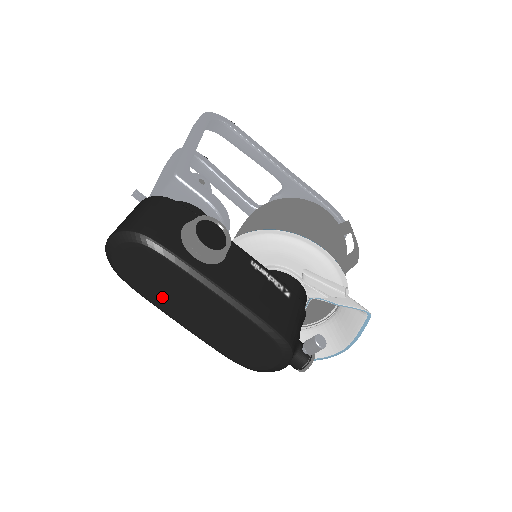
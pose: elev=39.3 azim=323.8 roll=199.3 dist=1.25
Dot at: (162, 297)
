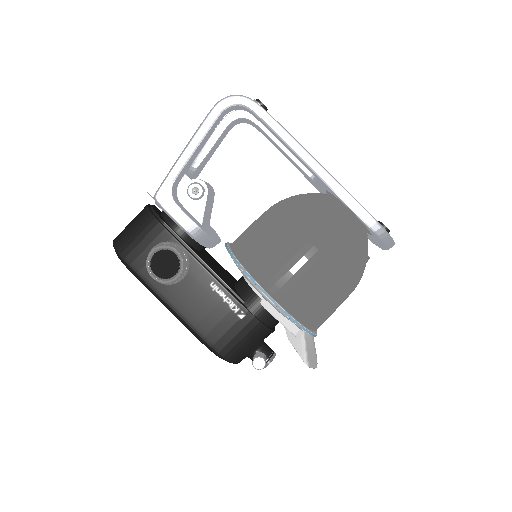
Dot at: occluded
